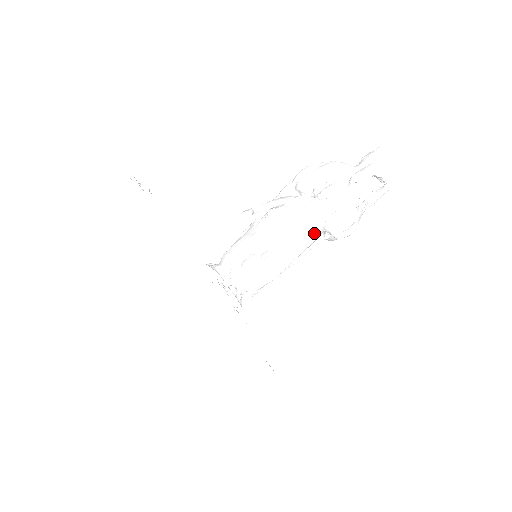
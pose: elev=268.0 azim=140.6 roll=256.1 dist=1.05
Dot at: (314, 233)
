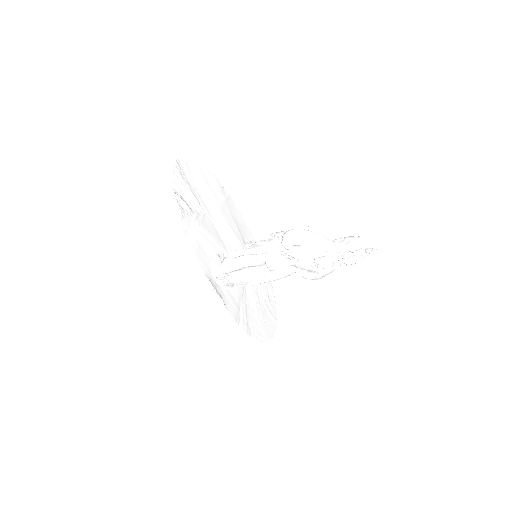
Dot at: (281, 276)
